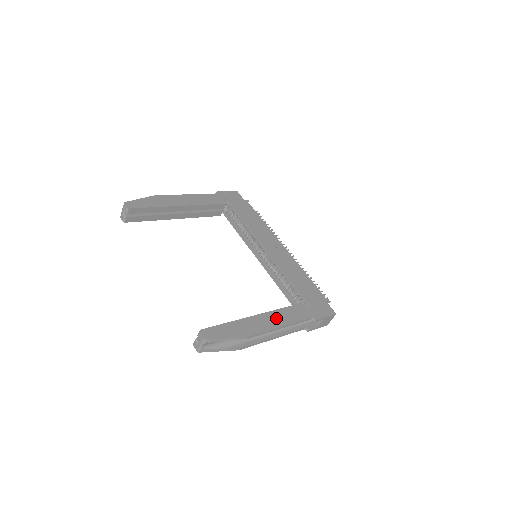
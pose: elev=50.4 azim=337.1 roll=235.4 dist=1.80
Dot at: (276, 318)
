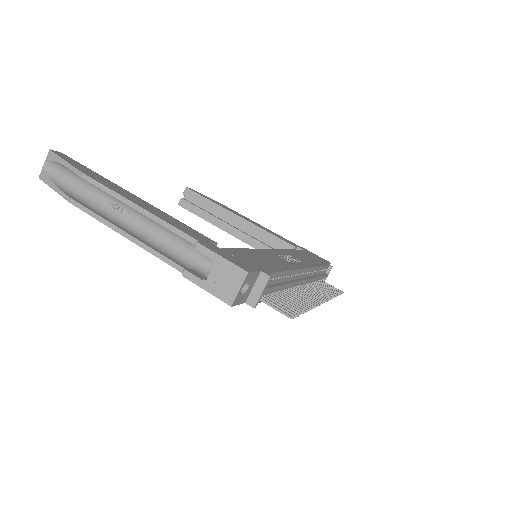
Dot at: (149, 207)
